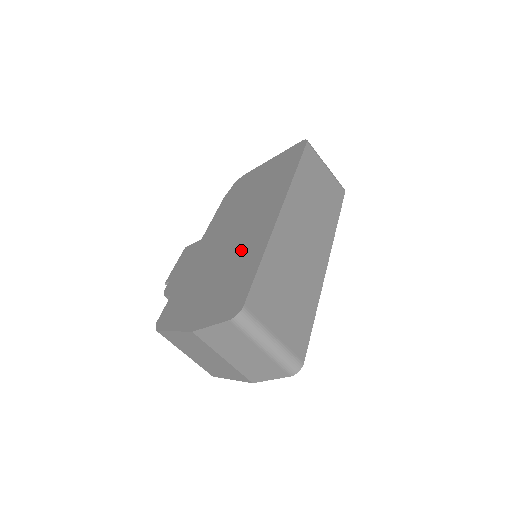
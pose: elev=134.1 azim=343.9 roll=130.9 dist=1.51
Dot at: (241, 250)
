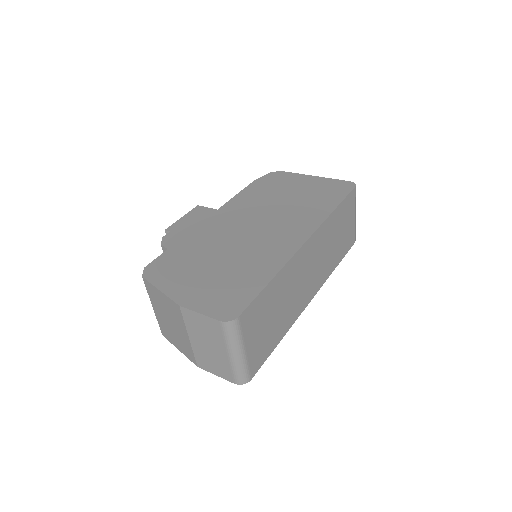
Dot at: (254, 255)
